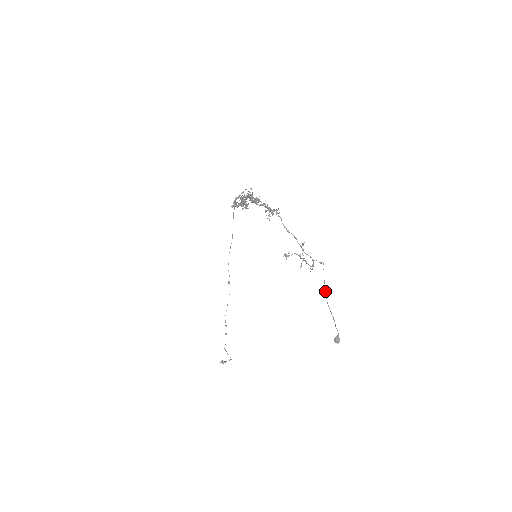
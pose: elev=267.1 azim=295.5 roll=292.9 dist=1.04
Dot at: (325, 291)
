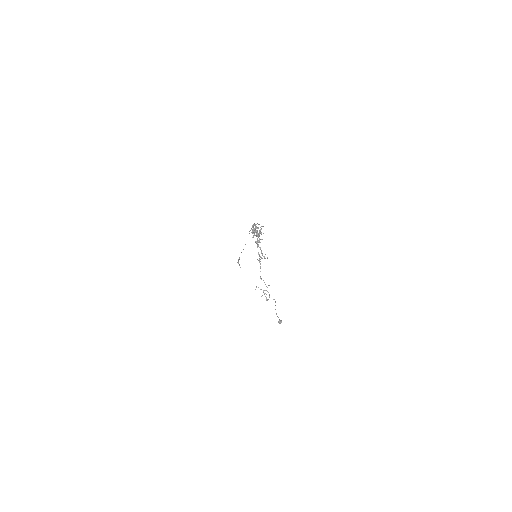
Dot at: occluded
